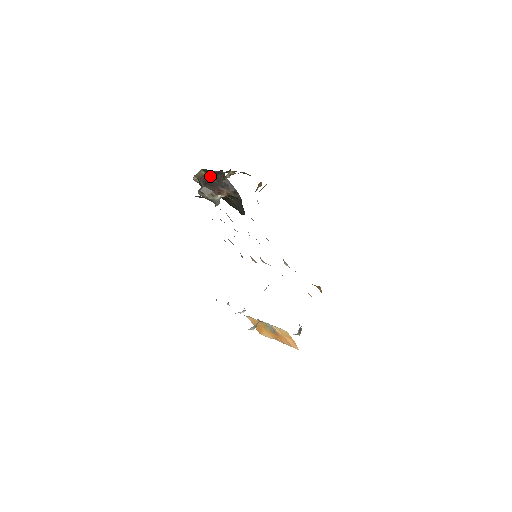
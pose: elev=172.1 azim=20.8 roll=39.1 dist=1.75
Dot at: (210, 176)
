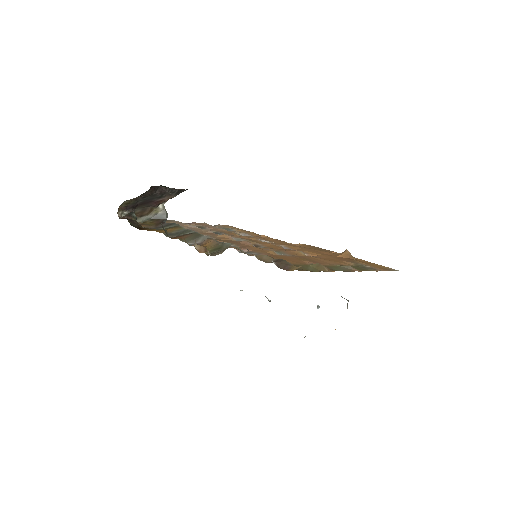
Dot at: (136, 198)
